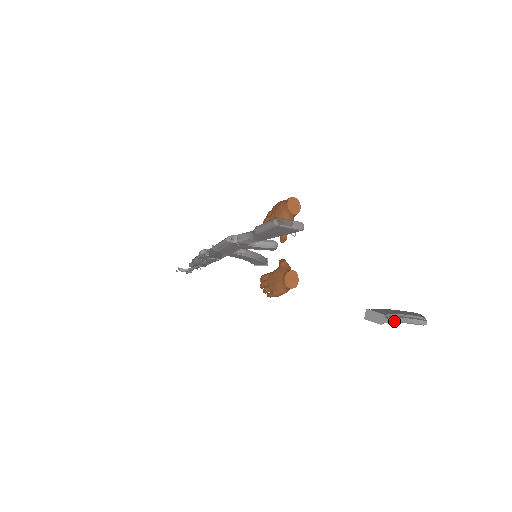
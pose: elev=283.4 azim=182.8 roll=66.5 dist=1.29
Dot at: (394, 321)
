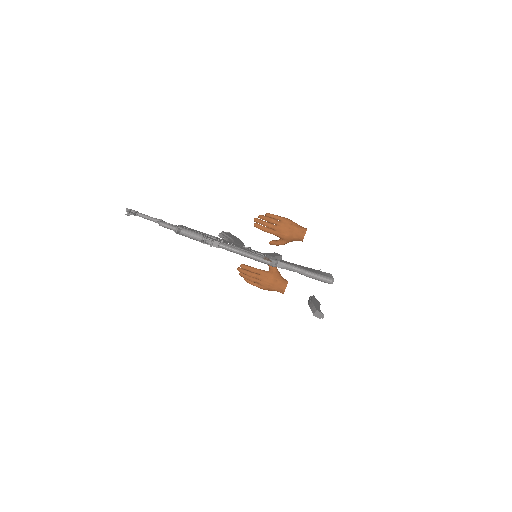
Dot at: occluded
